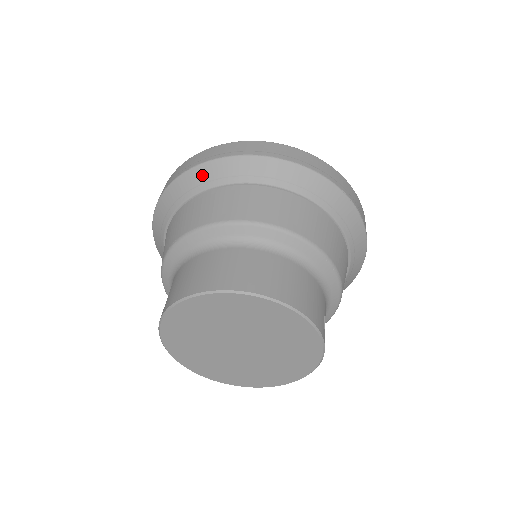
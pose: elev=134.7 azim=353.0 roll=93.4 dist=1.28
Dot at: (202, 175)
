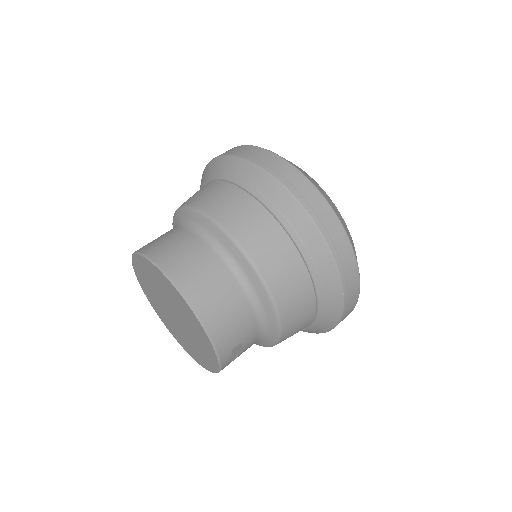
Dot at: (235, 167)
